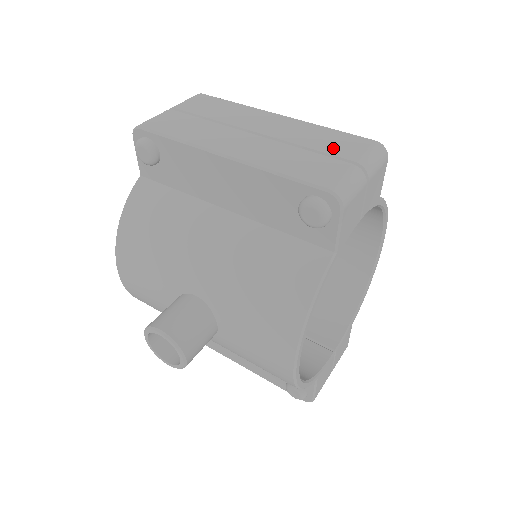
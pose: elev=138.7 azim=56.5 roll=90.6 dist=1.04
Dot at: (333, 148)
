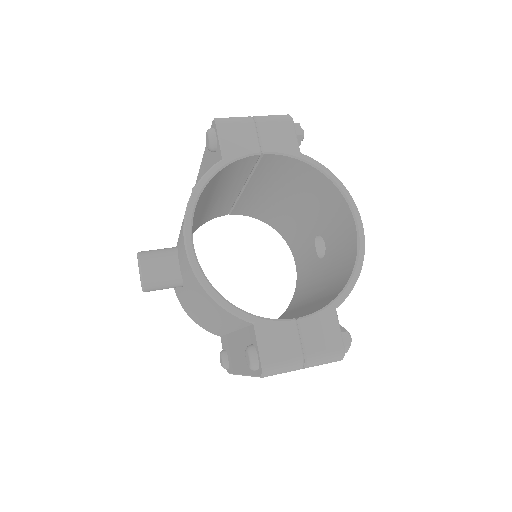
Dot at: occluded
